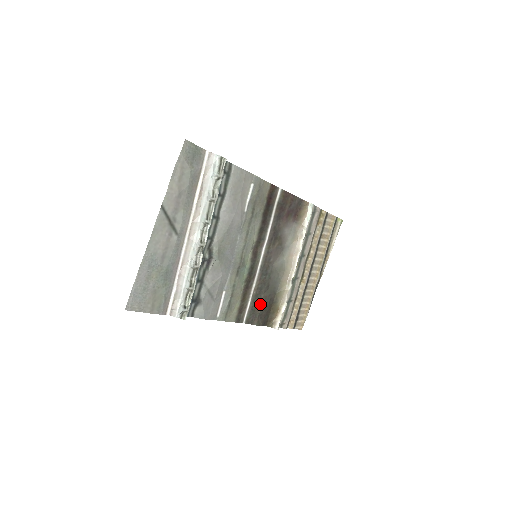
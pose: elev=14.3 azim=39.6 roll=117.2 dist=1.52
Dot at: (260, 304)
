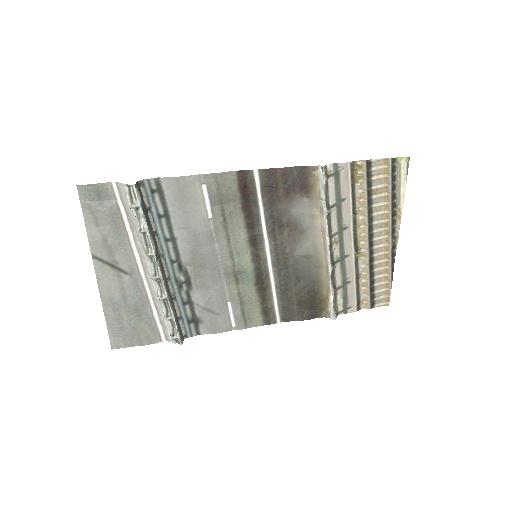
Dot at: (294, 299)
